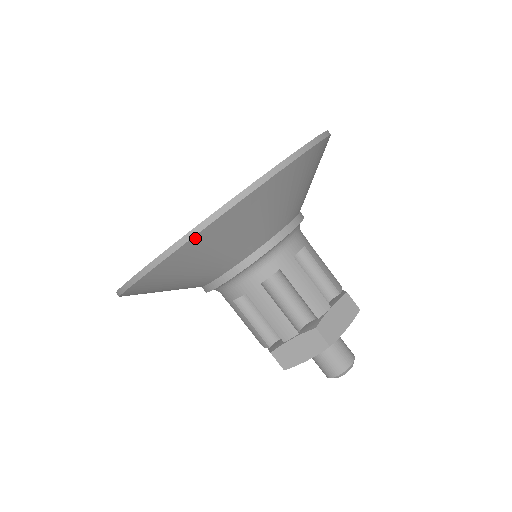
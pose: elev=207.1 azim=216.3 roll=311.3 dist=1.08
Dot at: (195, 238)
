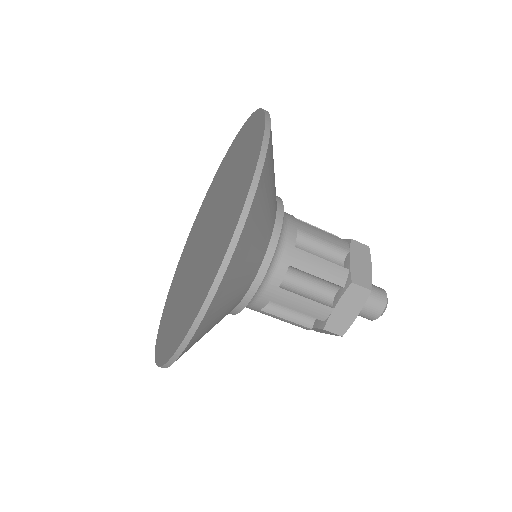
Dot at: occluded
